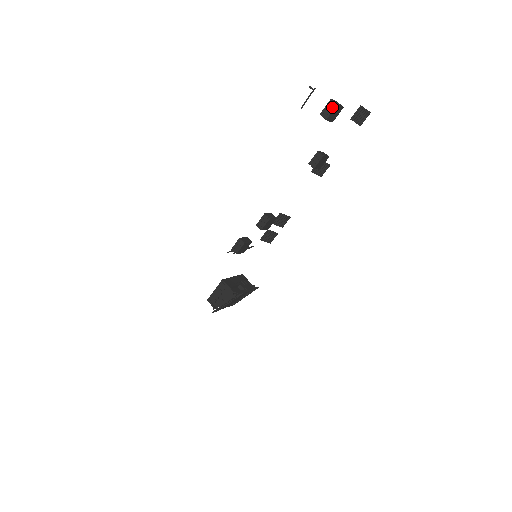
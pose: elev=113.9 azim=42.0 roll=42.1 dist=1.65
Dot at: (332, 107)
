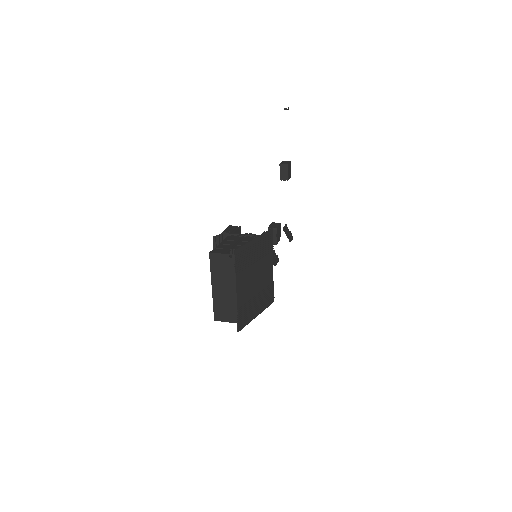
Dot at: (288, 162)
